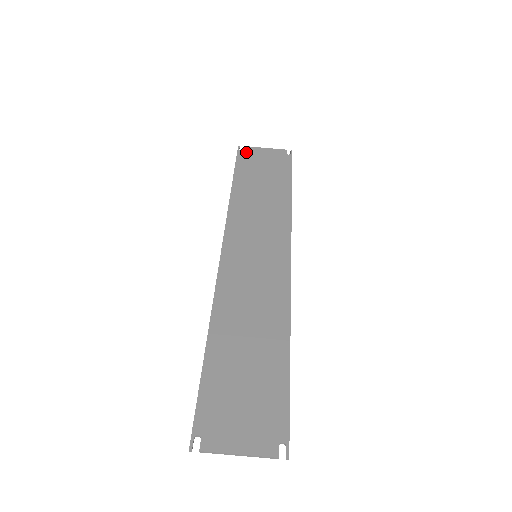
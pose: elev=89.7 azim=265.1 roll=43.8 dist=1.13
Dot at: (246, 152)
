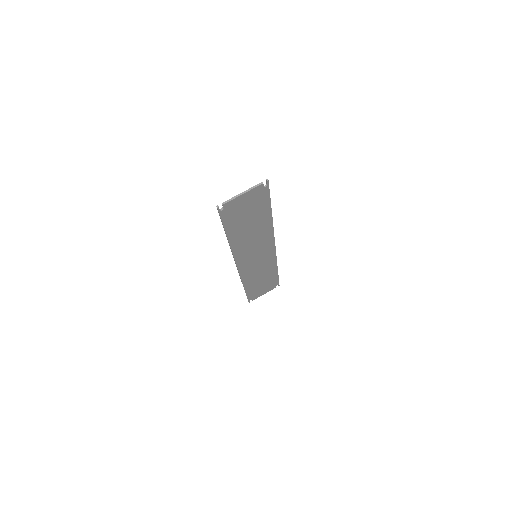
Dot at: (253, 297)
